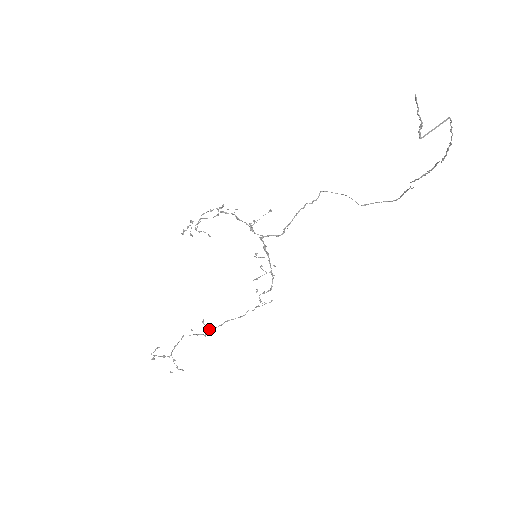
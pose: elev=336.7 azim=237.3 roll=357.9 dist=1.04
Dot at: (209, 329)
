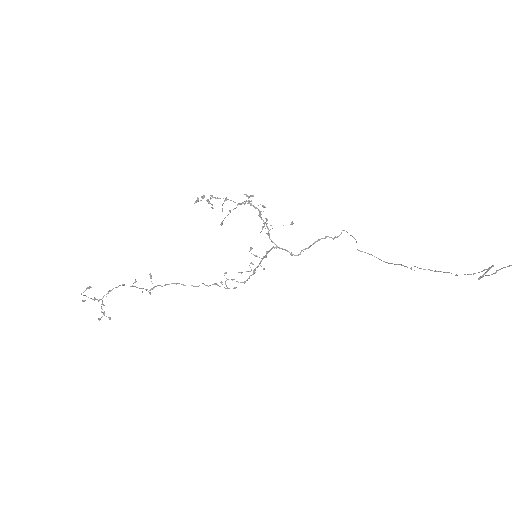
Dot at: (155, 286)
